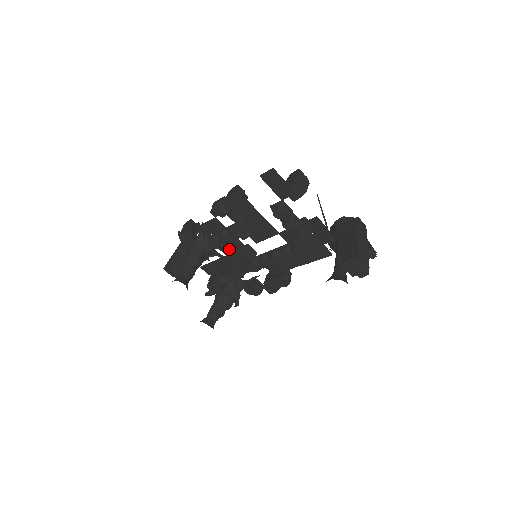
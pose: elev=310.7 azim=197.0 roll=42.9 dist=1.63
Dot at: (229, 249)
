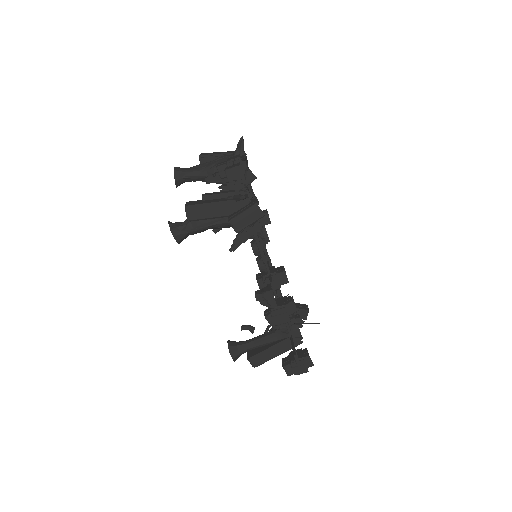
Dot at: occluded
